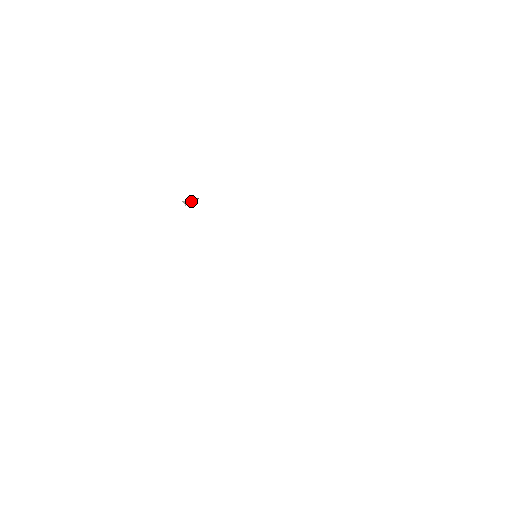
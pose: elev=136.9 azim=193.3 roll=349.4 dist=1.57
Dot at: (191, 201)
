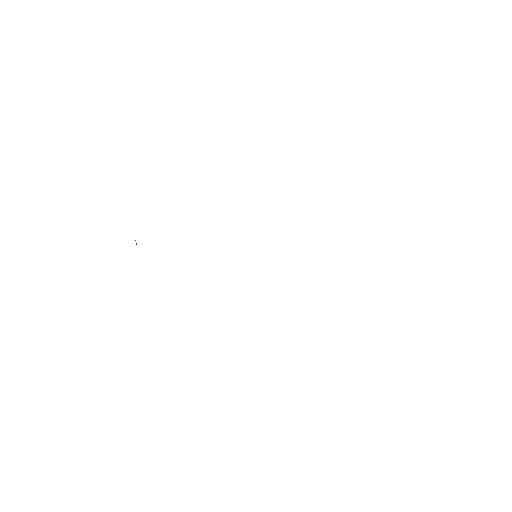
Dot at: occluded
